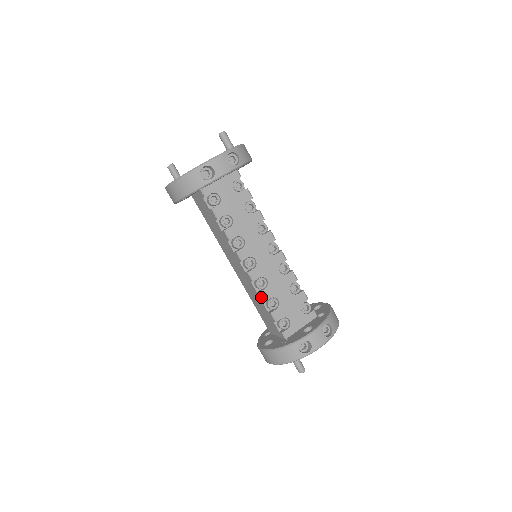
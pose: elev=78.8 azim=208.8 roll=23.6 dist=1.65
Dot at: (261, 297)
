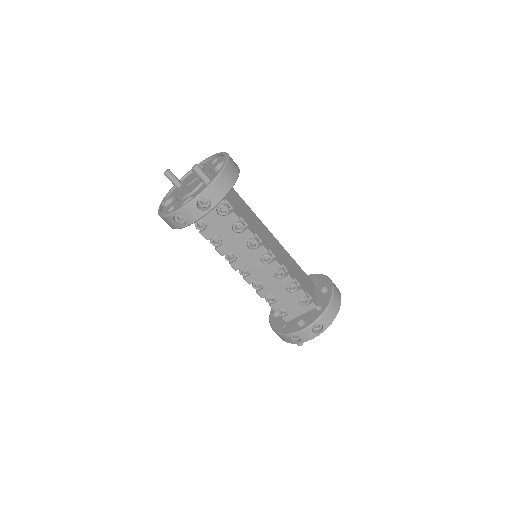
Dot at: occluded
